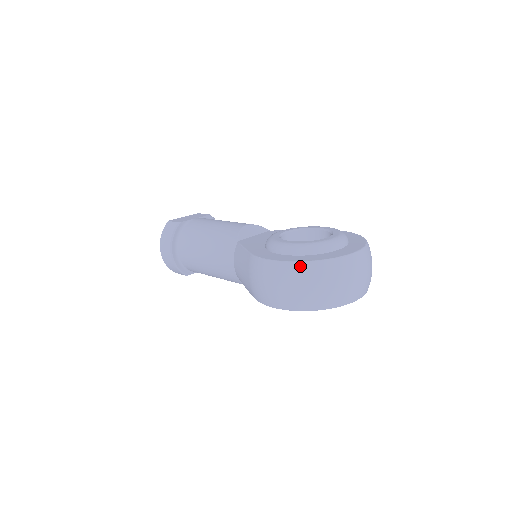
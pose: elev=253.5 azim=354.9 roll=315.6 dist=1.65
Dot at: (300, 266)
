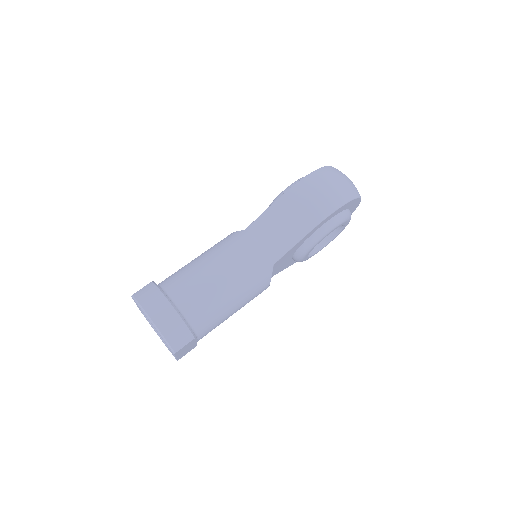
Dot at: (327, 168)
